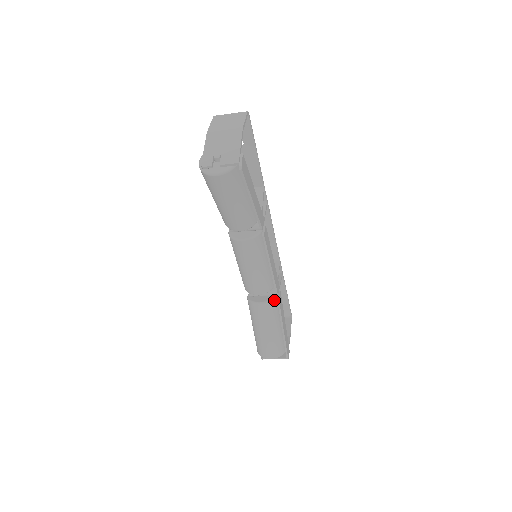
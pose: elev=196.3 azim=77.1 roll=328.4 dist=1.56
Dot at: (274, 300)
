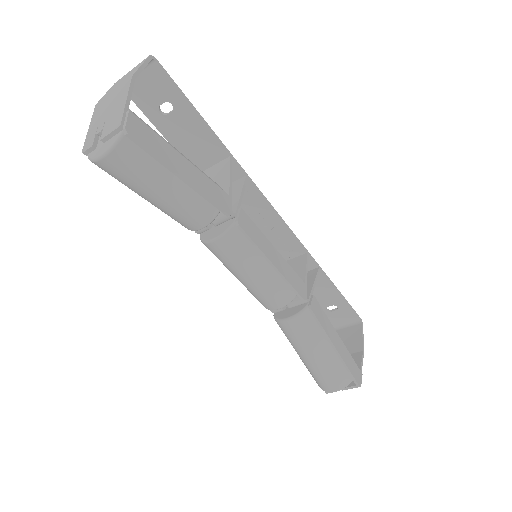
Dot at: (307, 310)
